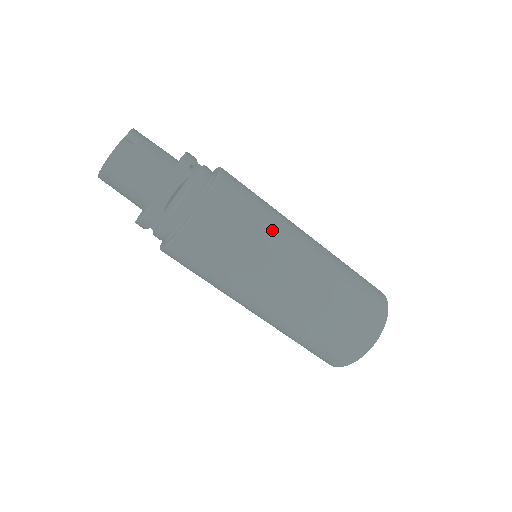
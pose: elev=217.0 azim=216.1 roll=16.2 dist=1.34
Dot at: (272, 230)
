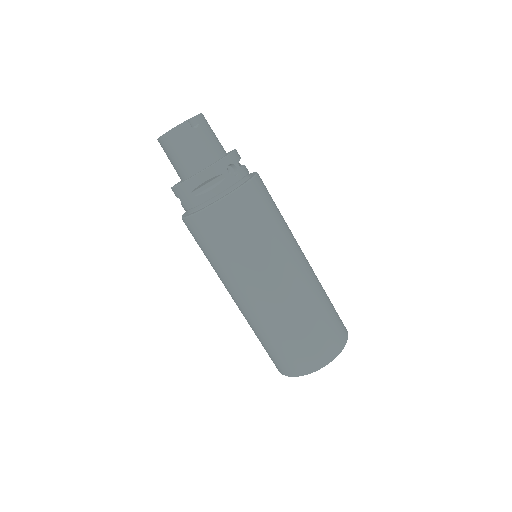
Dot at: (272, 244)
